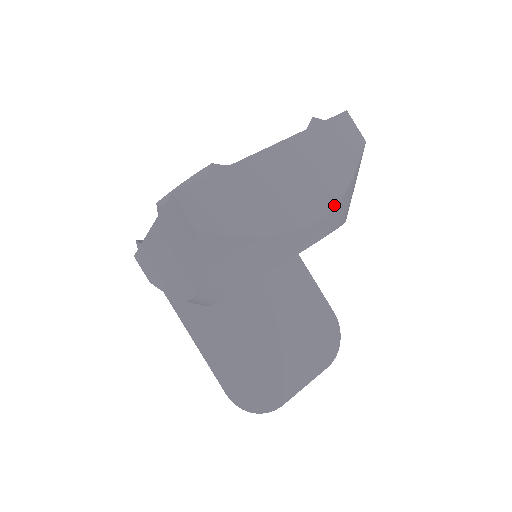
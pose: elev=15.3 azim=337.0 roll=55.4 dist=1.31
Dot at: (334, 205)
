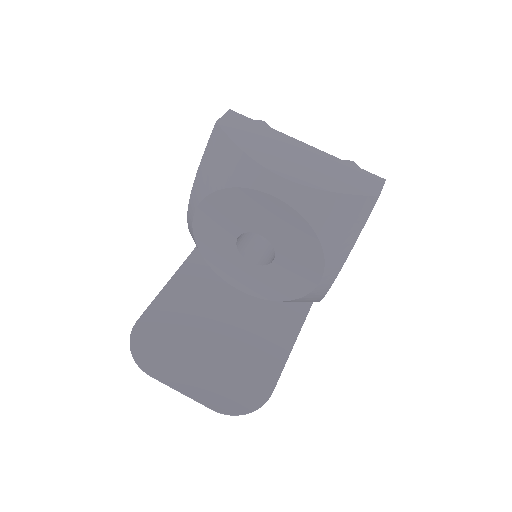
Dot at: (306, 185)
